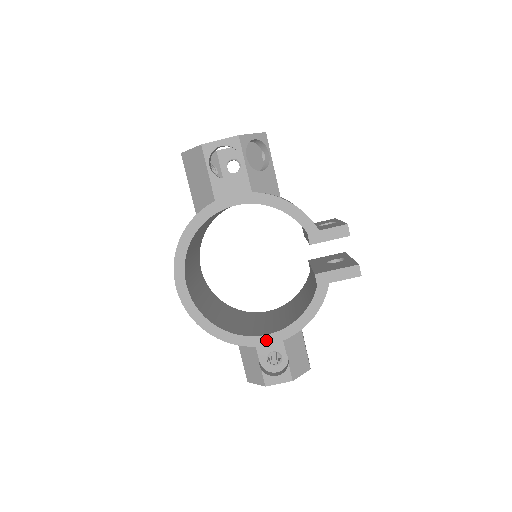
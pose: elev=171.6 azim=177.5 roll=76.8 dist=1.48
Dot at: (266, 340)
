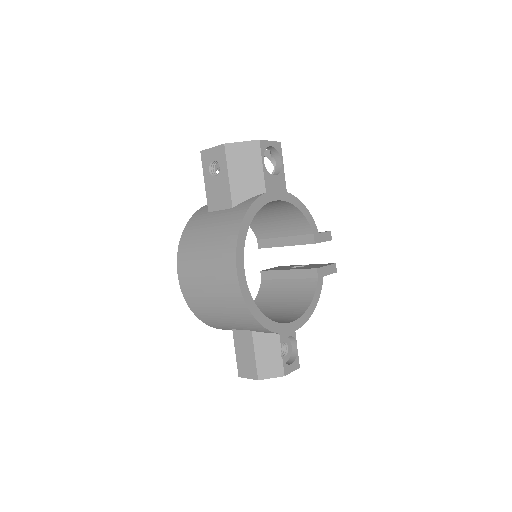
Dot at: (292, 327)
